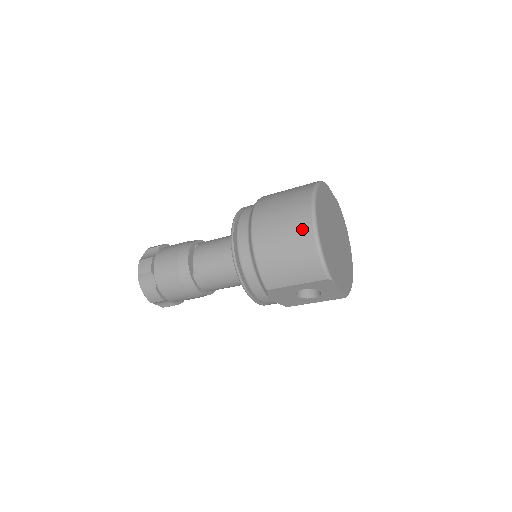
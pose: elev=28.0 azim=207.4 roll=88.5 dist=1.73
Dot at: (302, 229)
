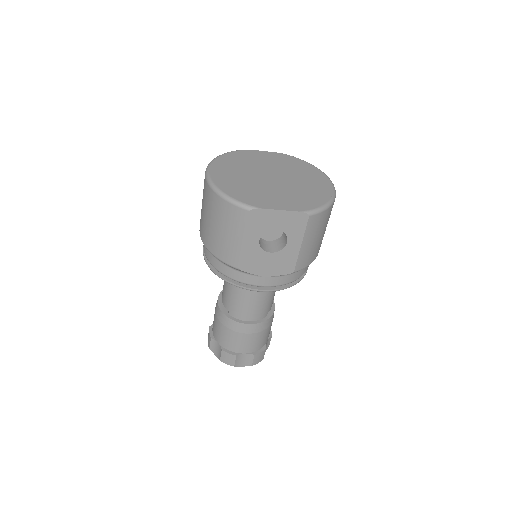
Dot at: (207, 194)
